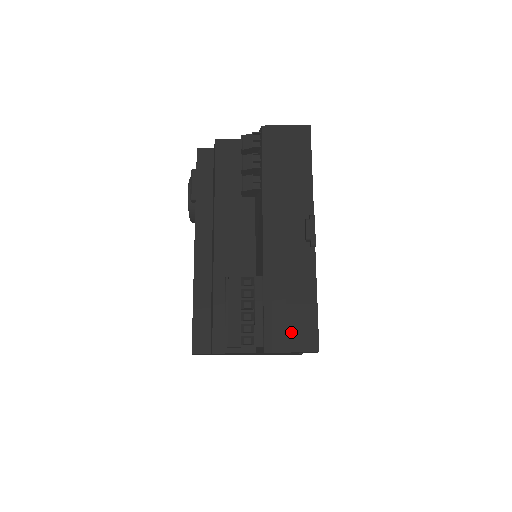
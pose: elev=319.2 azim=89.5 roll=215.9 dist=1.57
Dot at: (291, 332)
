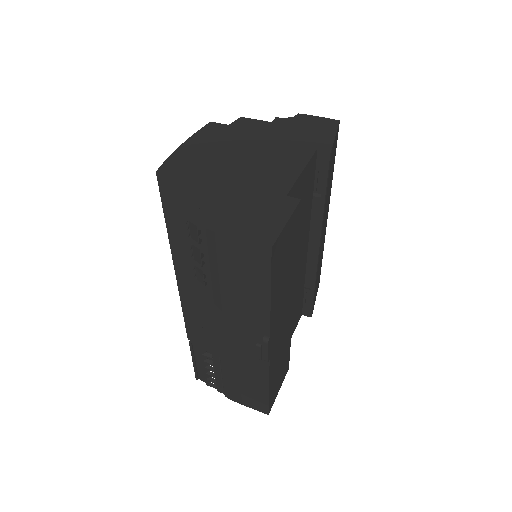
Dot at: (245, 397)
